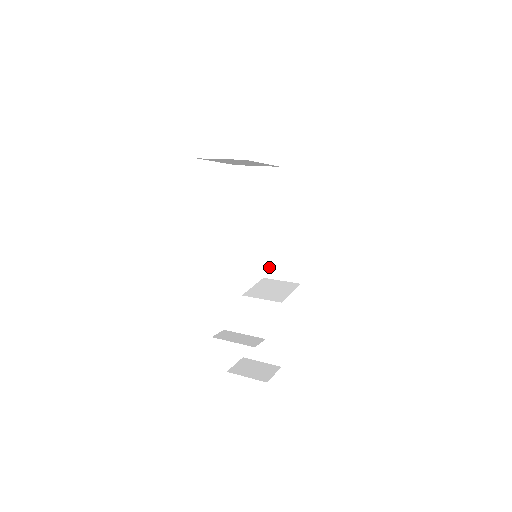
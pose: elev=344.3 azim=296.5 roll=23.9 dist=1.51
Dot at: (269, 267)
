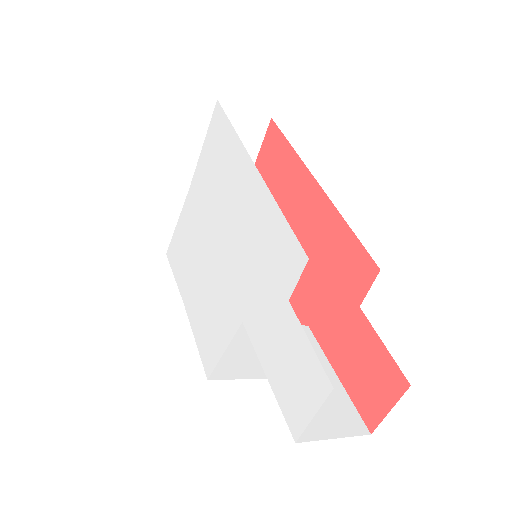
Dot at: occluded
